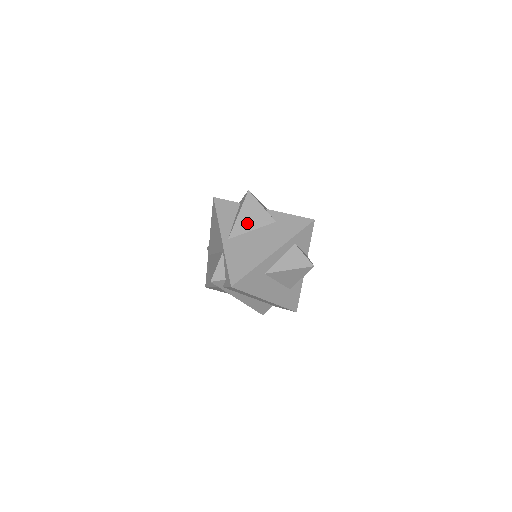
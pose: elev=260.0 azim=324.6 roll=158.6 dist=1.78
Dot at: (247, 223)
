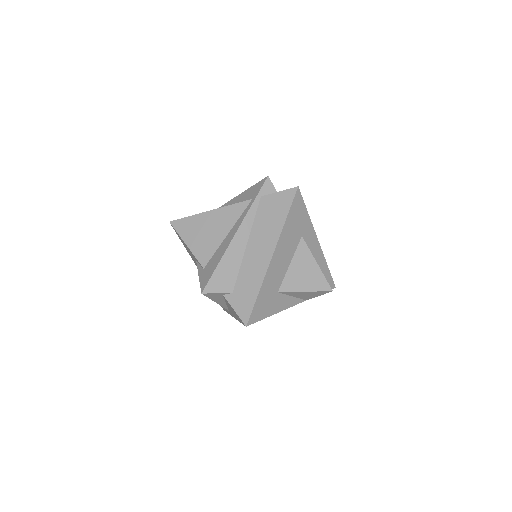
Dot at: occluded
